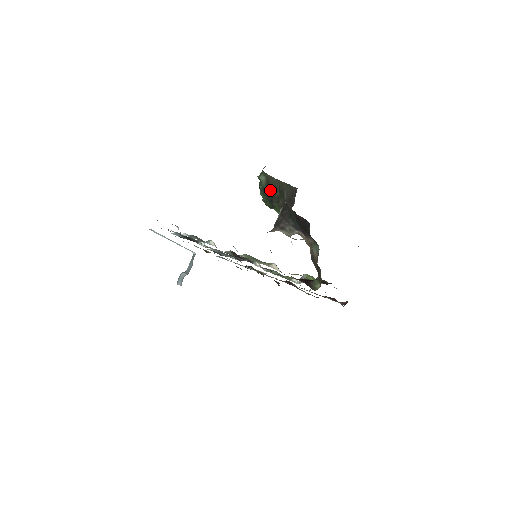
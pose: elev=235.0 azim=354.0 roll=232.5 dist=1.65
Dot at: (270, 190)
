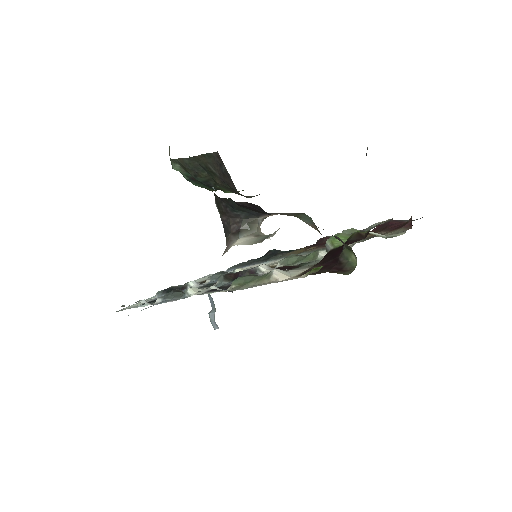
Dot at: (195, 176)
